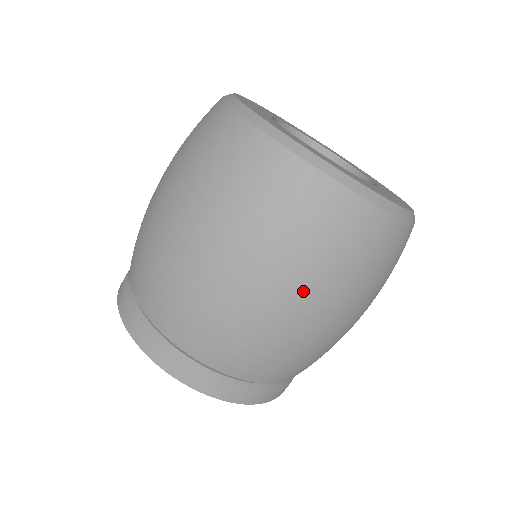
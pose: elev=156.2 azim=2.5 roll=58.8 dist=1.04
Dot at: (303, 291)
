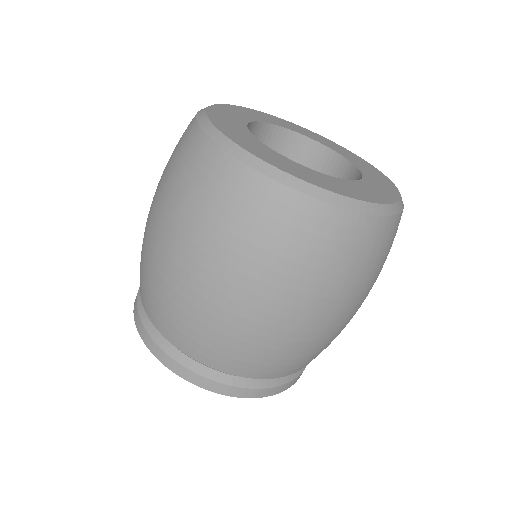
Dot at: (186, 246)
